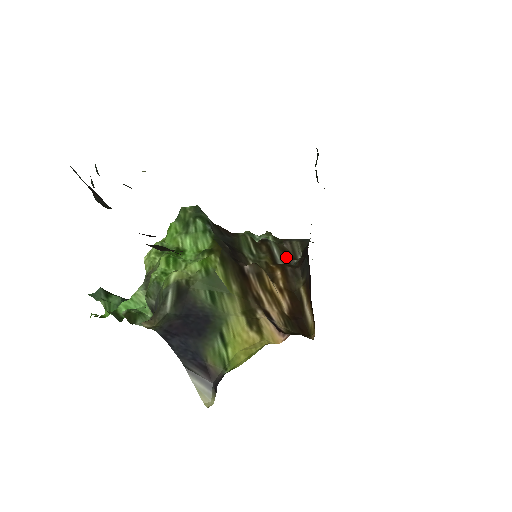
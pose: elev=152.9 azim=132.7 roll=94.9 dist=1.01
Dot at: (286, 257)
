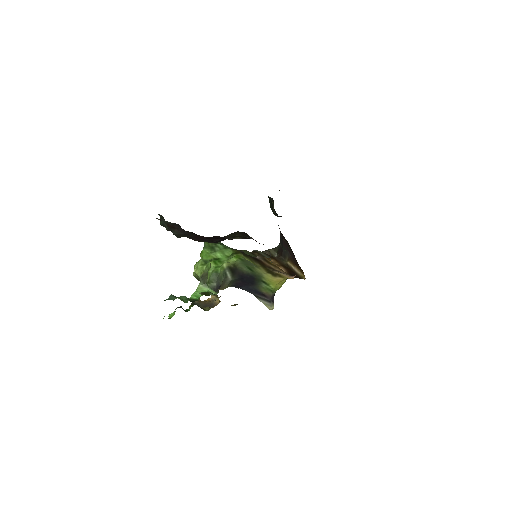
Dot at: (270, 256)
